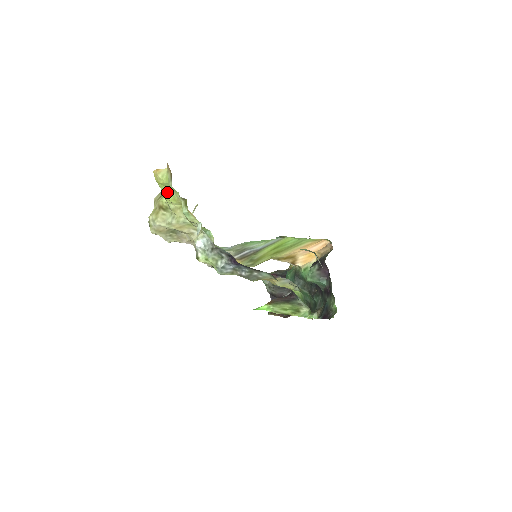
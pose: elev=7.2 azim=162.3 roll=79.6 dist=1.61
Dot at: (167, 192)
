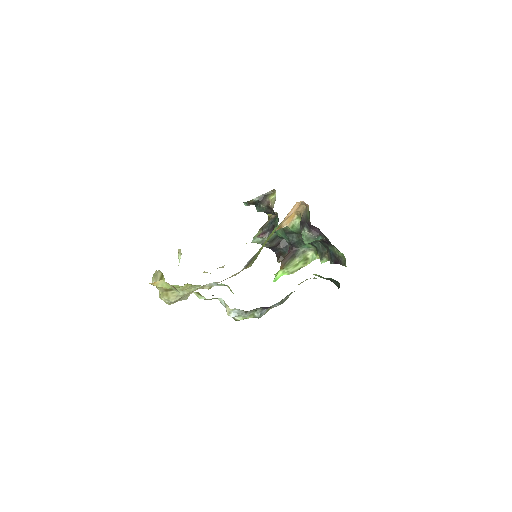
Dot at: occluded
